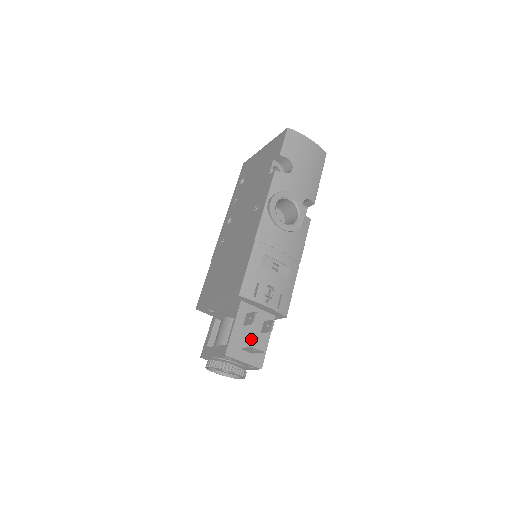
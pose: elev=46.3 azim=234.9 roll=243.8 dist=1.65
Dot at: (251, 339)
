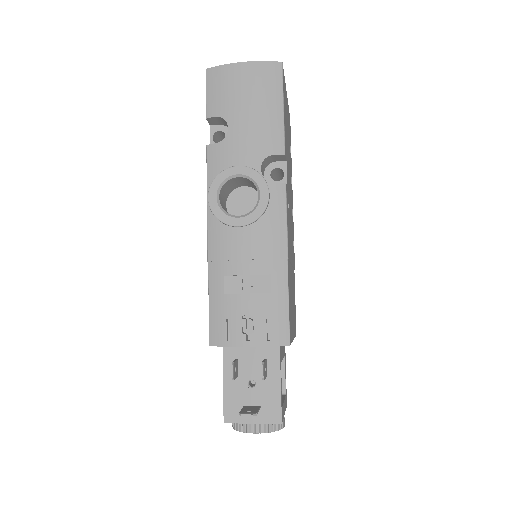
Dot at: (253, 390)
